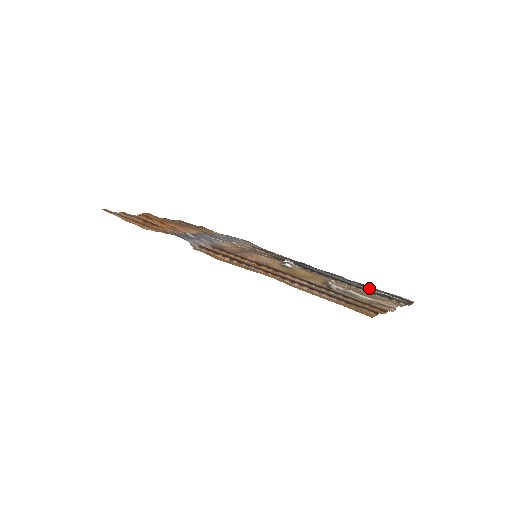
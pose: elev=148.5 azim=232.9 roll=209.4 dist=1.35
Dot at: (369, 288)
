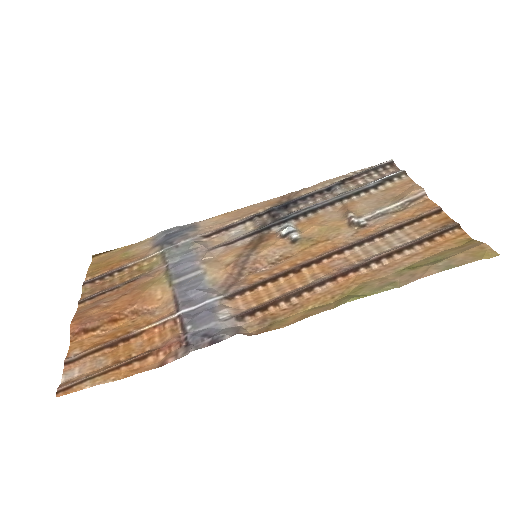
Dot at: (352, 181)
